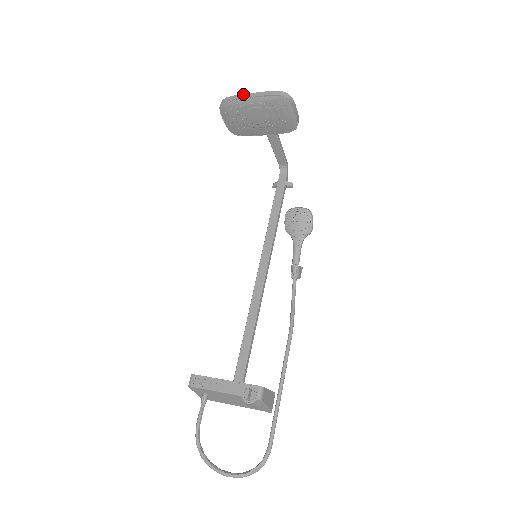
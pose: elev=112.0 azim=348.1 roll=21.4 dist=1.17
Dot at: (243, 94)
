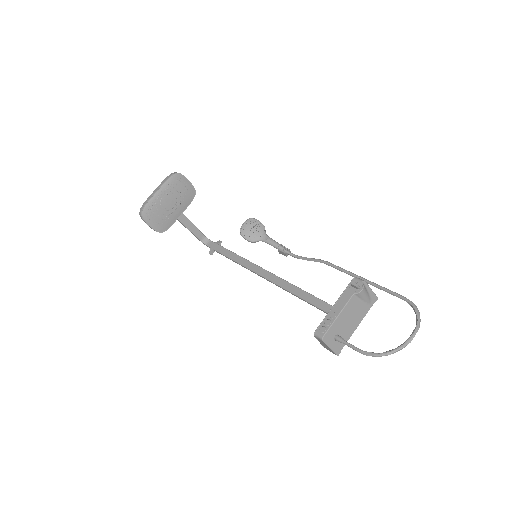
Dot at: (150, 195)
